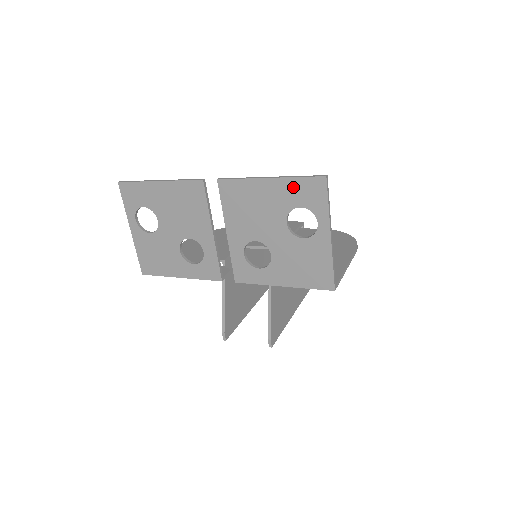
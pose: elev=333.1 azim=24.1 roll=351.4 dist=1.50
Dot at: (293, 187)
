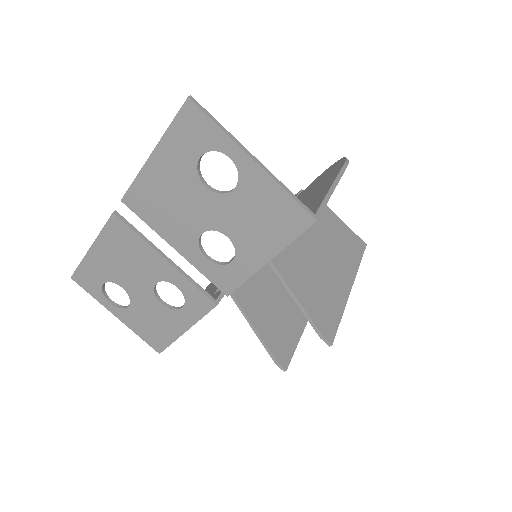
Dot at: (175, 142)
